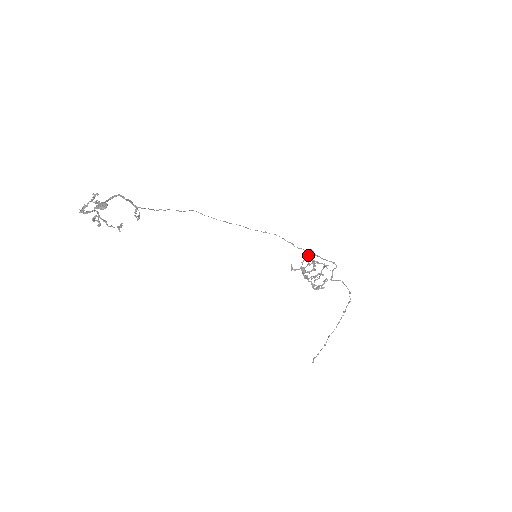
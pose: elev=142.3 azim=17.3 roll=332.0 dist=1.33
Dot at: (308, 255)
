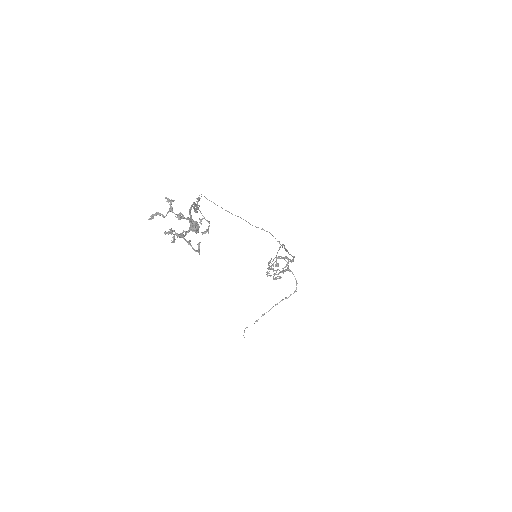
Dot at: (279, 249)
